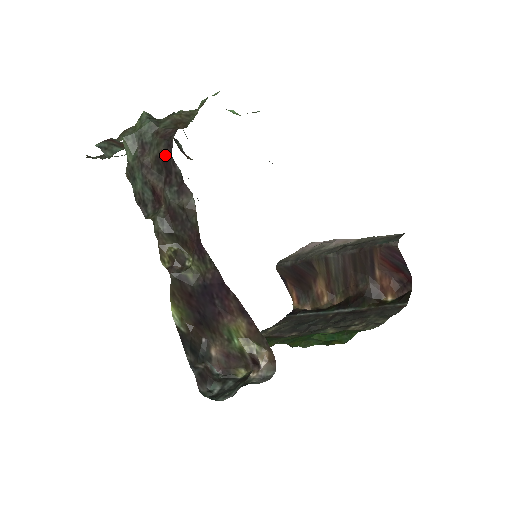
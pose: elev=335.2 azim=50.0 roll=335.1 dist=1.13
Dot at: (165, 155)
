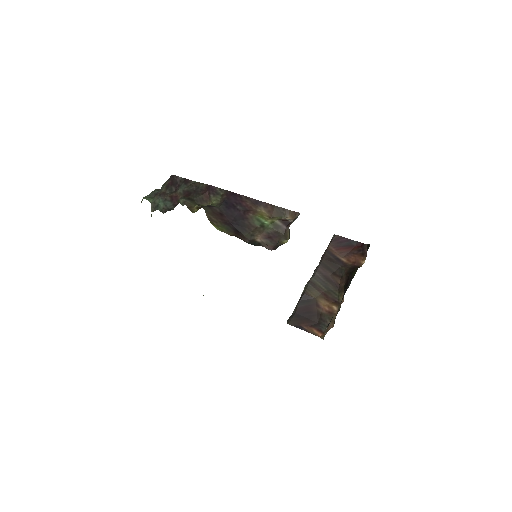
Dot at: (170, 182)
